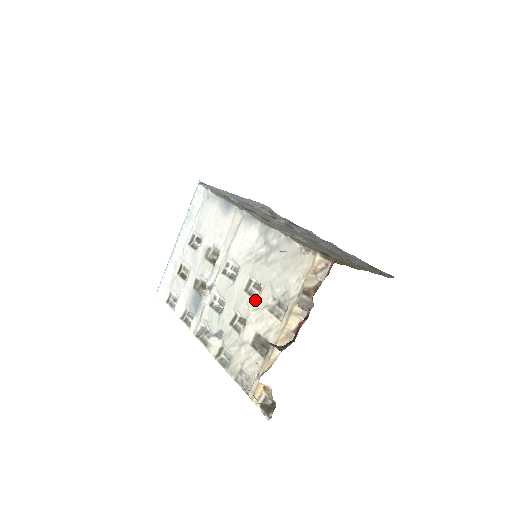
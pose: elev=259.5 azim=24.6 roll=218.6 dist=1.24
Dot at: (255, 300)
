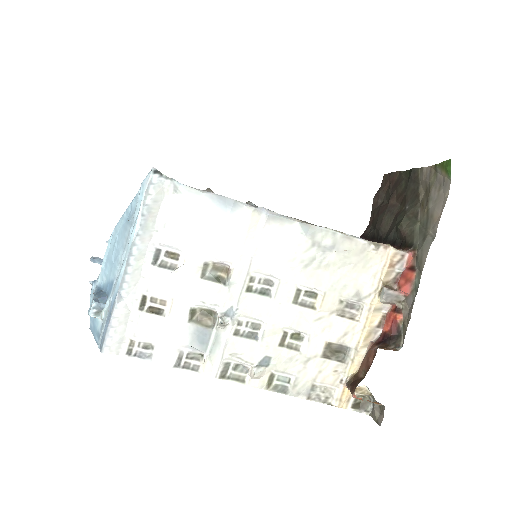
Dot at: (315, 310)
